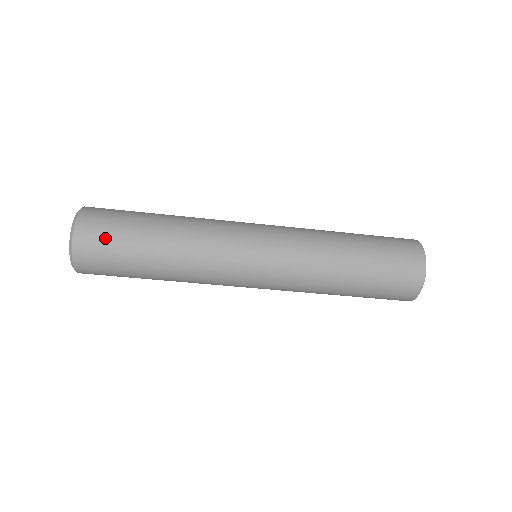
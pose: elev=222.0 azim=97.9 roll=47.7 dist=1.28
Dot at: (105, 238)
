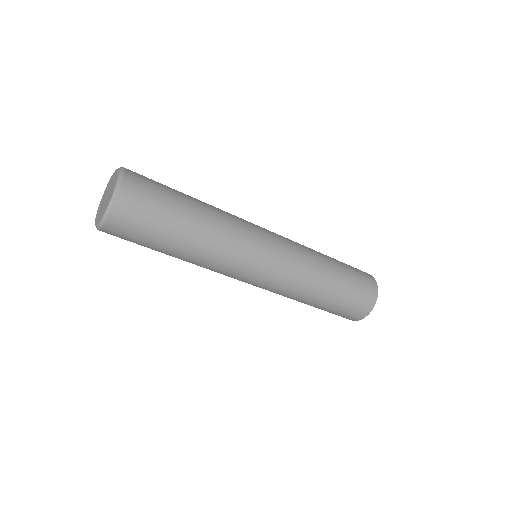
Dot at: (134, 234)
